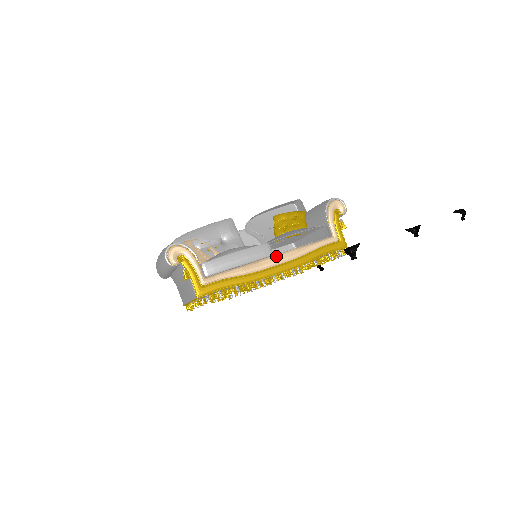
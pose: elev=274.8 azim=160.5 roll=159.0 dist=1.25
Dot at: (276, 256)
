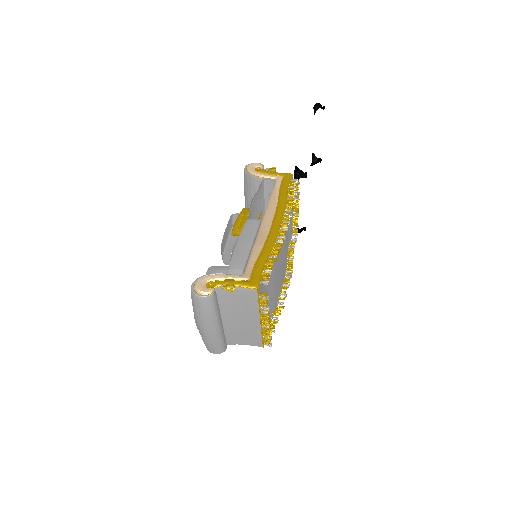
Dot at: (263, 219)
